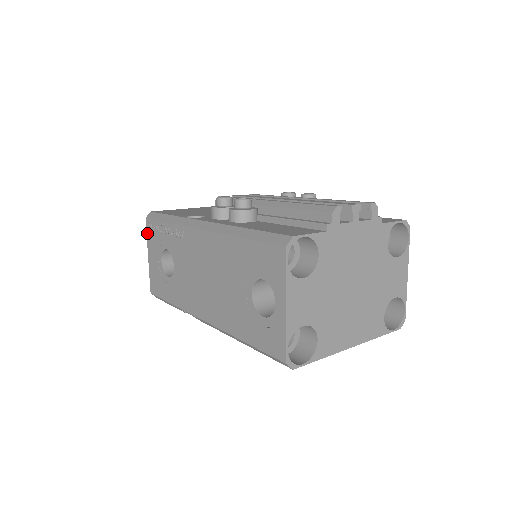
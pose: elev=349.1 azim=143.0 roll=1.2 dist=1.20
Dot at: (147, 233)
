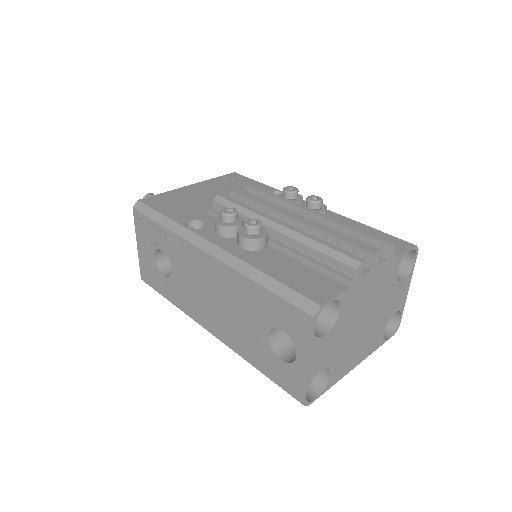
Dot at: (135, 223)
